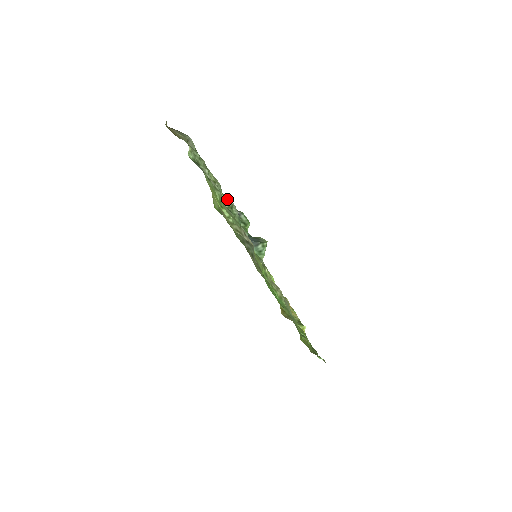
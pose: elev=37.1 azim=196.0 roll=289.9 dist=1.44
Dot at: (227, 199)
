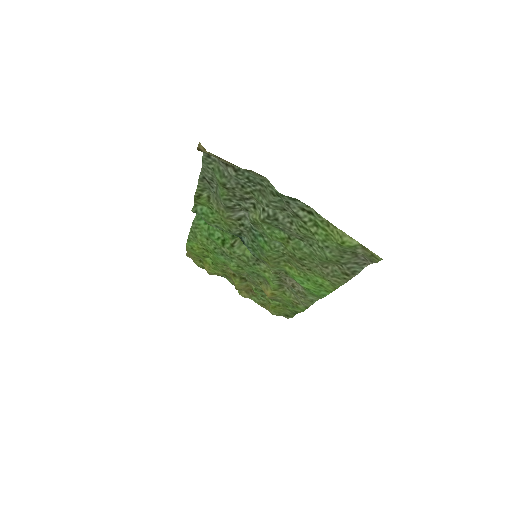
Dot at: (248, 213)
